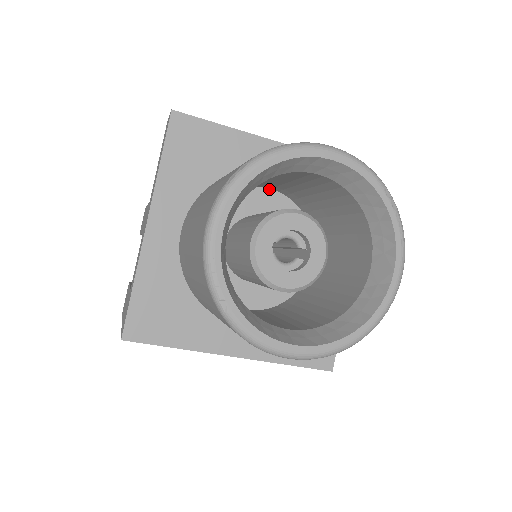
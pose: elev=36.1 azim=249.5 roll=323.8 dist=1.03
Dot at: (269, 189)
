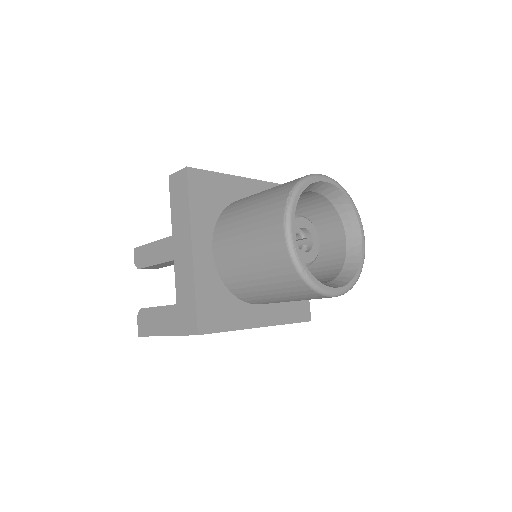
Dot at: occluded
